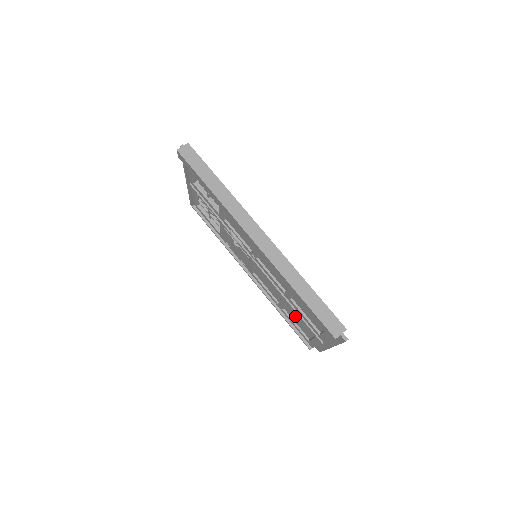
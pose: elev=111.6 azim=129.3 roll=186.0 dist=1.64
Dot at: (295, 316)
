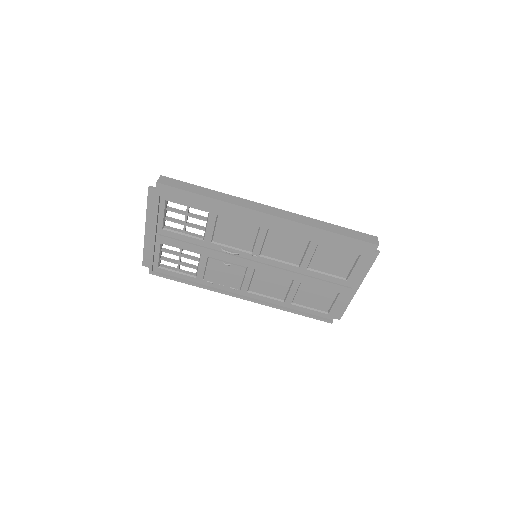
Dot at: (309, 295)
